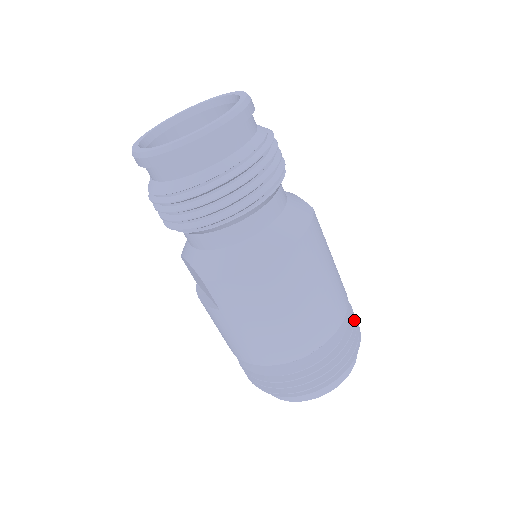
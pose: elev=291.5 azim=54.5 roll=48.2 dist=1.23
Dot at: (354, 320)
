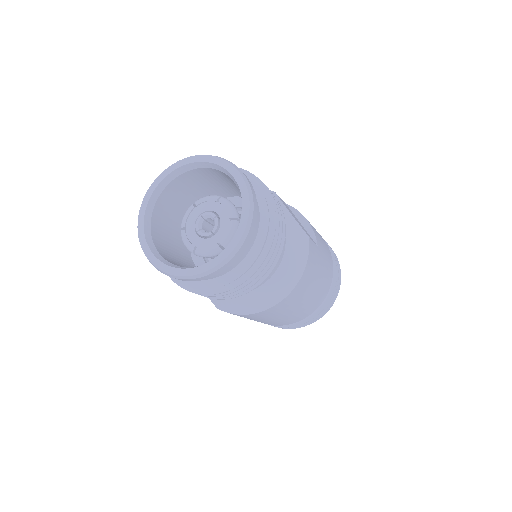
Dot at: (337, 272)
